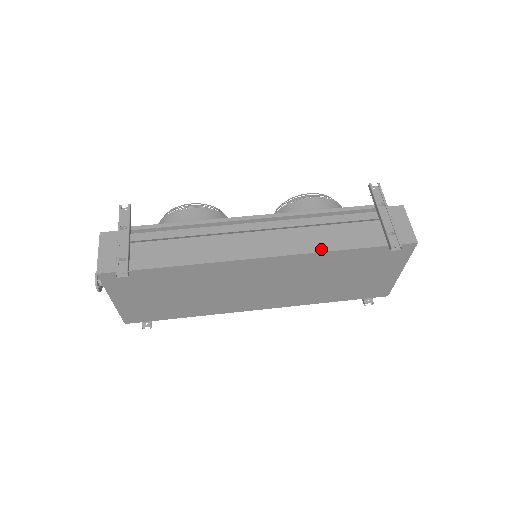
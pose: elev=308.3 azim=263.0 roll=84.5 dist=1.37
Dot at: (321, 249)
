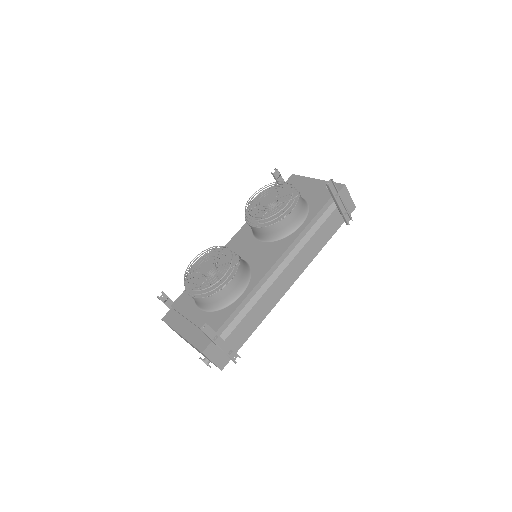
Dot at: (317, 253)
